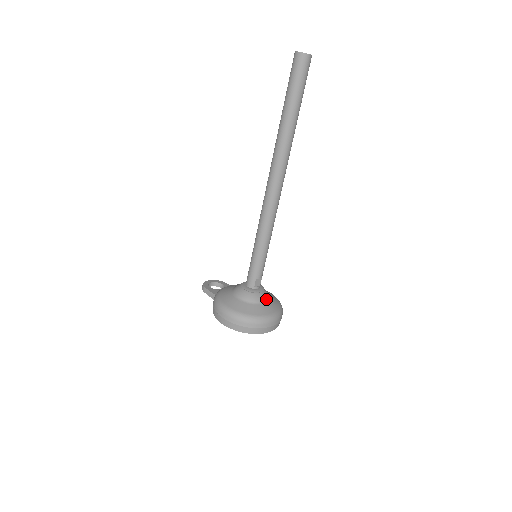
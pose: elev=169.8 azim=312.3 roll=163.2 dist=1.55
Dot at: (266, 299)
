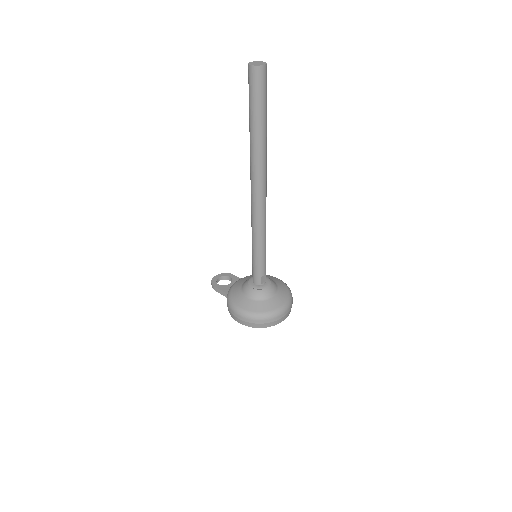
Dot at: (275, 291)
